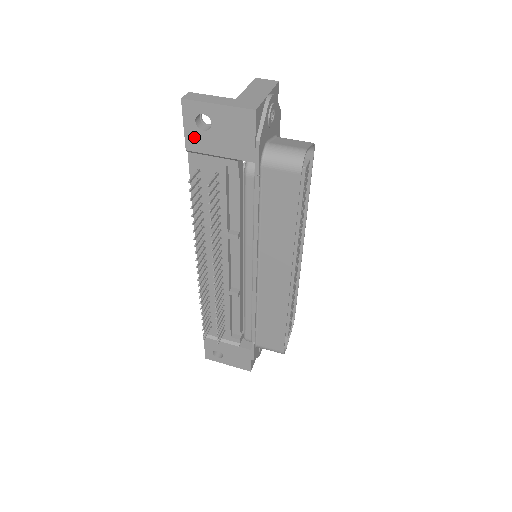
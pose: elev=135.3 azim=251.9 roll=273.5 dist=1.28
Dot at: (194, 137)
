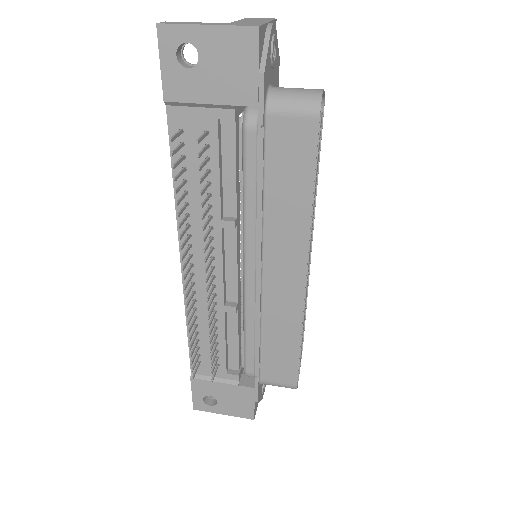
Dot at: (175, 80)
